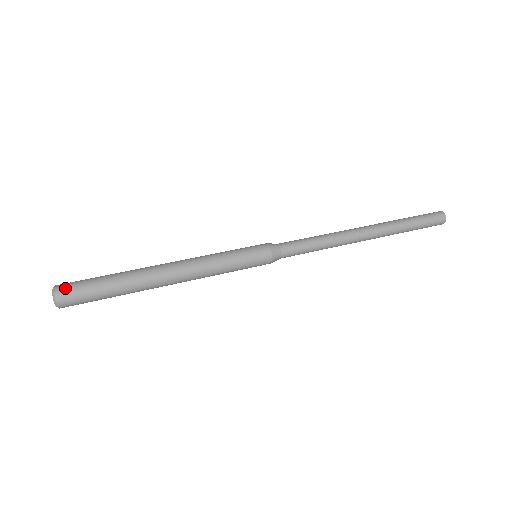
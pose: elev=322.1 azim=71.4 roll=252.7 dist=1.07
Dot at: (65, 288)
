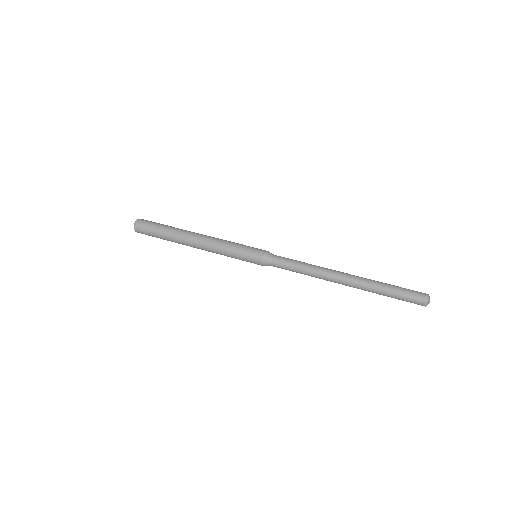
Dot at: (140, 225)
